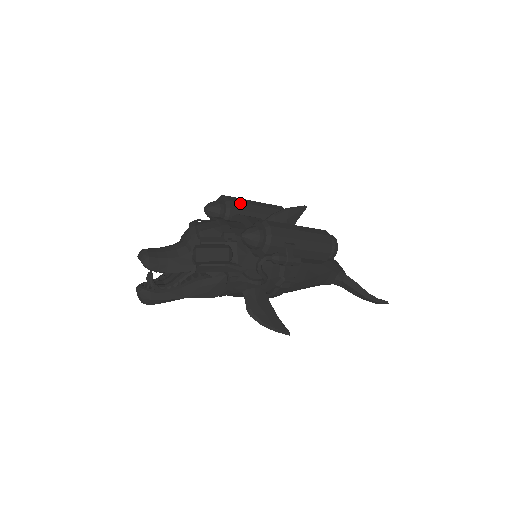
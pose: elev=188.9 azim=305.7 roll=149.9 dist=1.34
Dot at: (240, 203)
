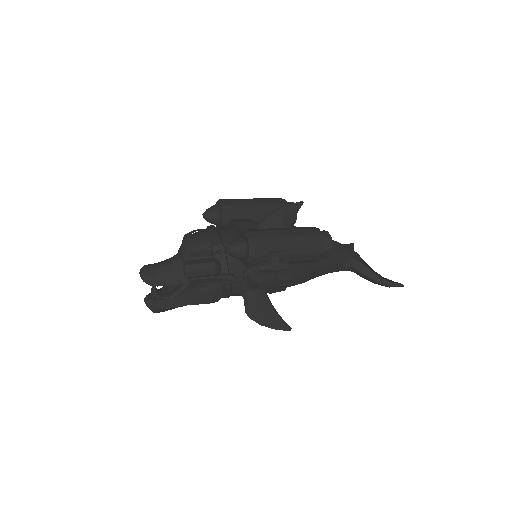
Dot at: (237, 206)
